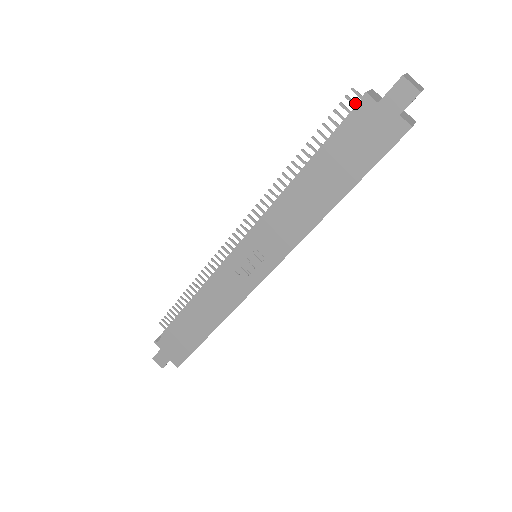
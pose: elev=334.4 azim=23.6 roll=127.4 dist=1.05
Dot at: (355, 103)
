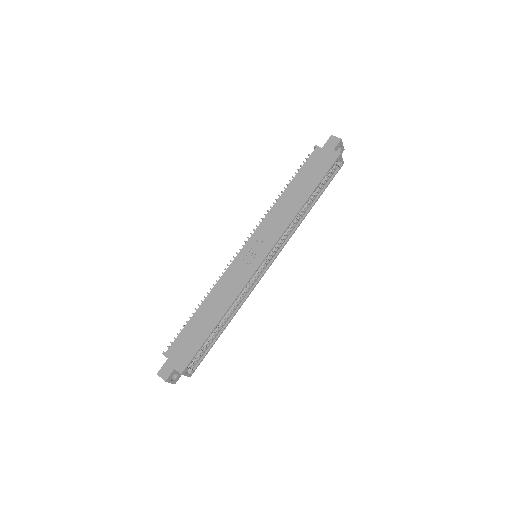
Dot at: occluded
